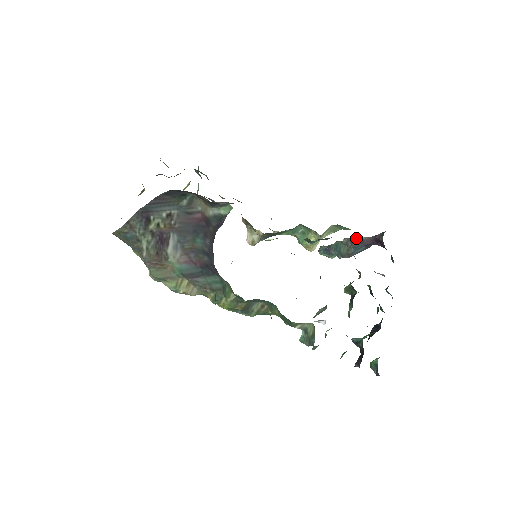
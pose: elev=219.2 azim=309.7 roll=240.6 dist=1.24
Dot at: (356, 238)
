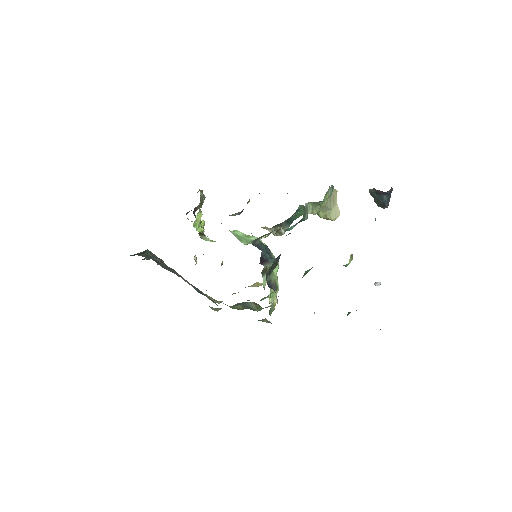
Dot at: (370, 191)
